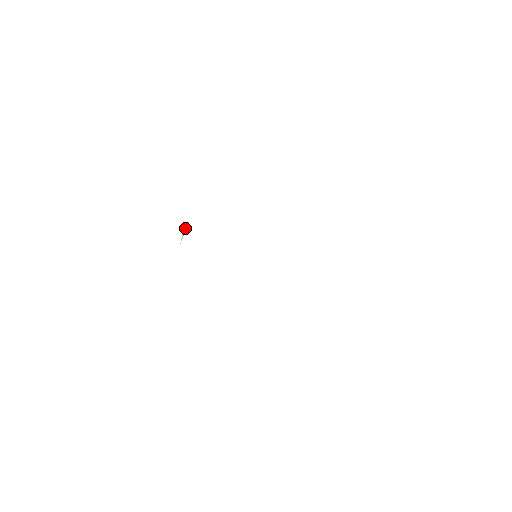
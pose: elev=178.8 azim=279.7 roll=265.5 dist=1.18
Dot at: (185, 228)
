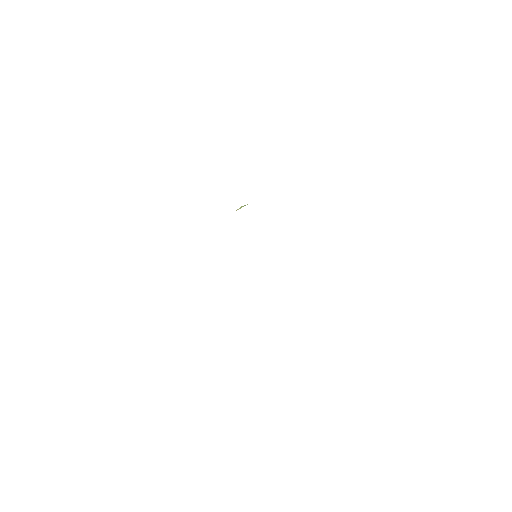
Dot at: (244, 205)
